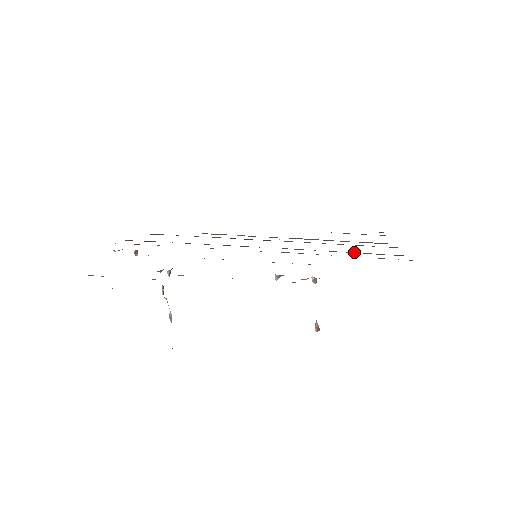
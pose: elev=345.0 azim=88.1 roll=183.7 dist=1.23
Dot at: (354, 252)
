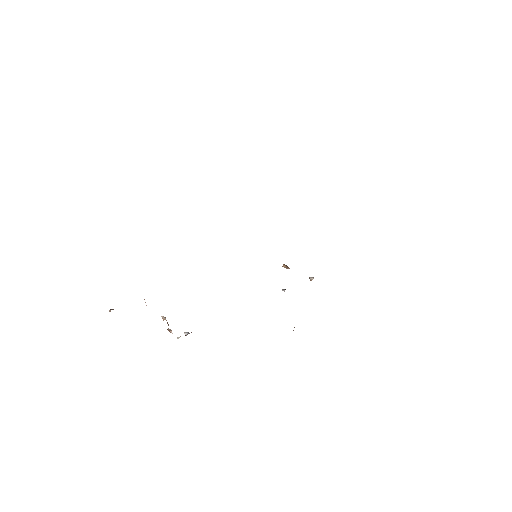
Dot at: occluded
